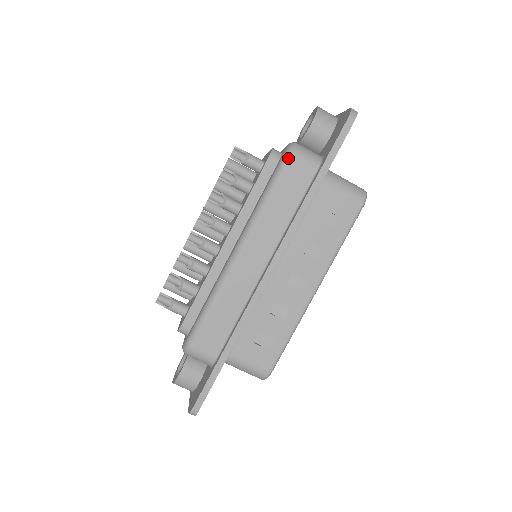
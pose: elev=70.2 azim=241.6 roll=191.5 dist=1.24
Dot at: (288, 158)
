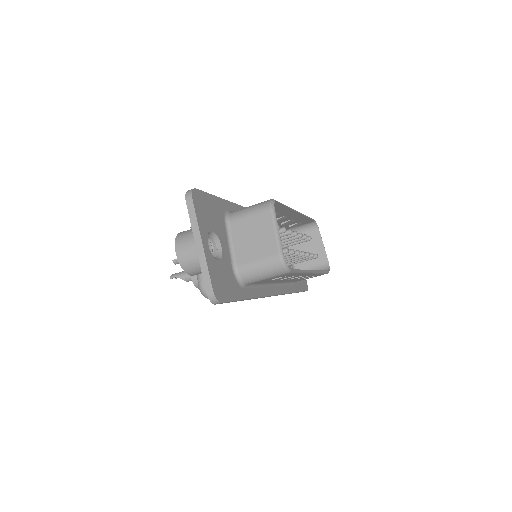
Dot at: occluded
